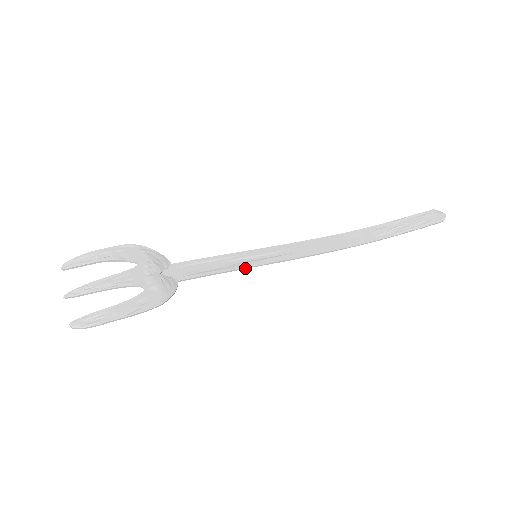
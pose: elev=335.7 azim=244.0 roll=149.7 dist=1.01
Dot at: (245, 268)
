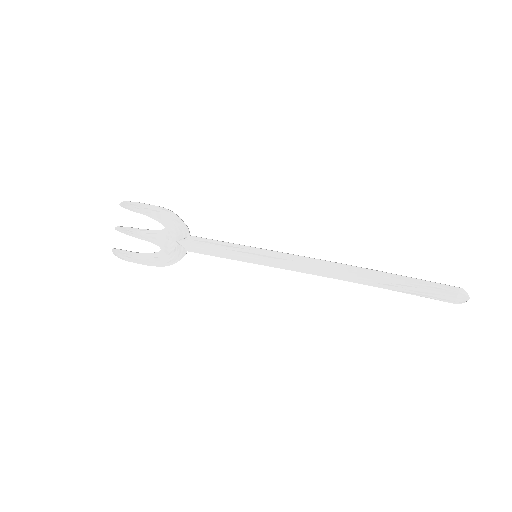
Dot at: (242, 261)
